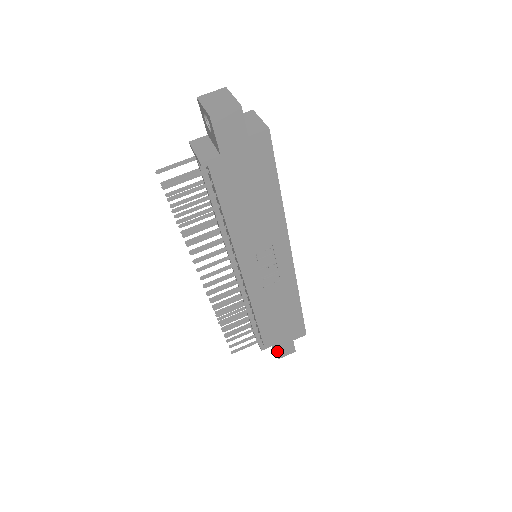
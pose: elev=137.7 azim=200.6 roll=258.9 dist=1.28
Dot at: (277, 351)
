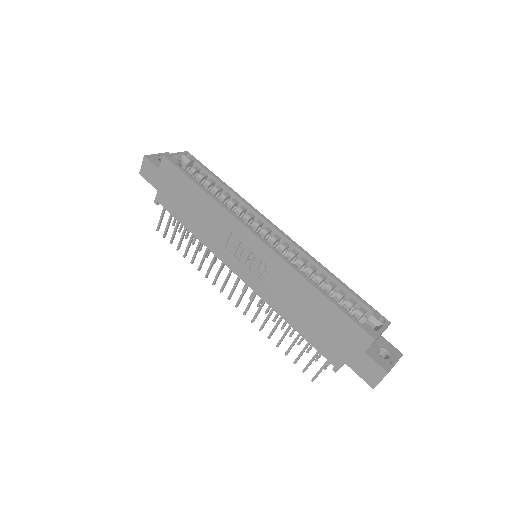
Dot at: (359, 373)
